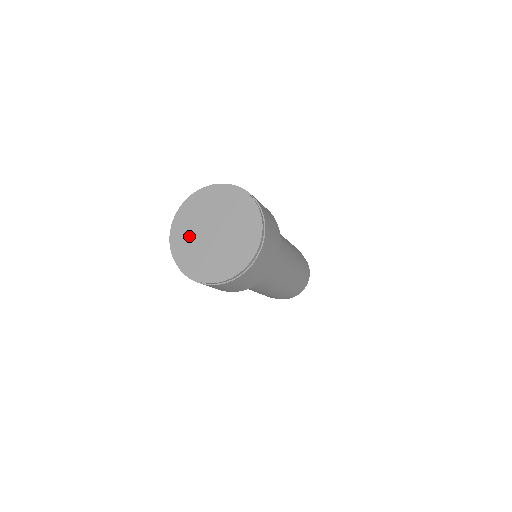
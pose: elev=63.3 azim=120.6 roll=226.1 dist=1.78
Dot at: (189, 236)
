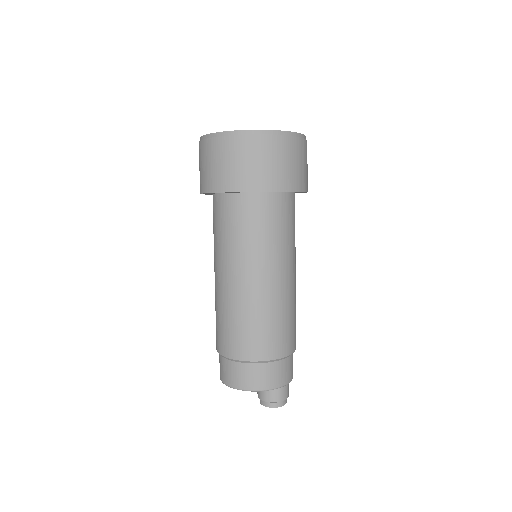
Dot at: occluded
